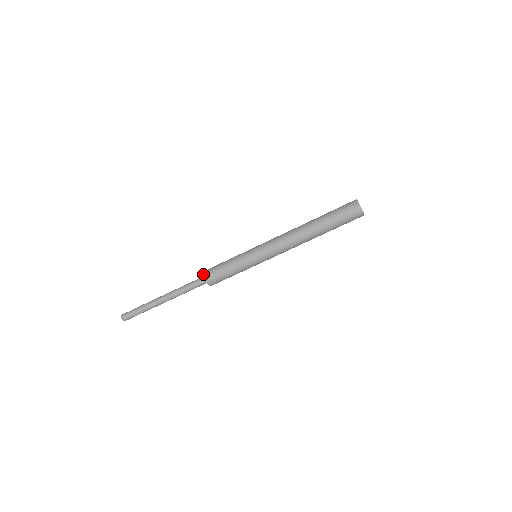
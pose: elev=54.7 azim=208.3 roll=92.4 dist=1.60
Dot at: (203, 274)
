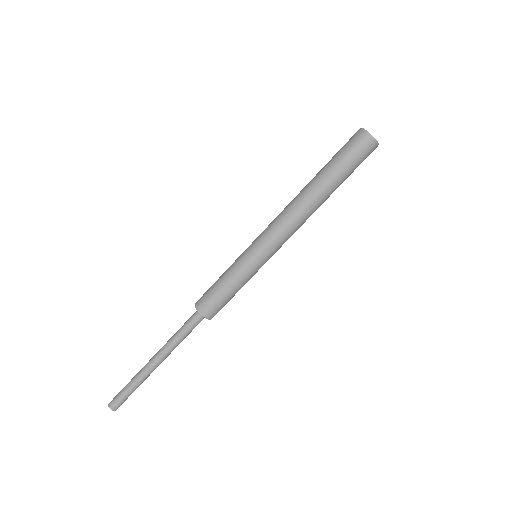
Dot at: occluded
